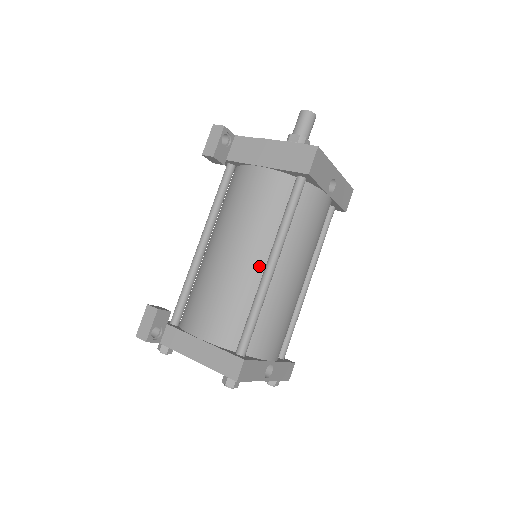
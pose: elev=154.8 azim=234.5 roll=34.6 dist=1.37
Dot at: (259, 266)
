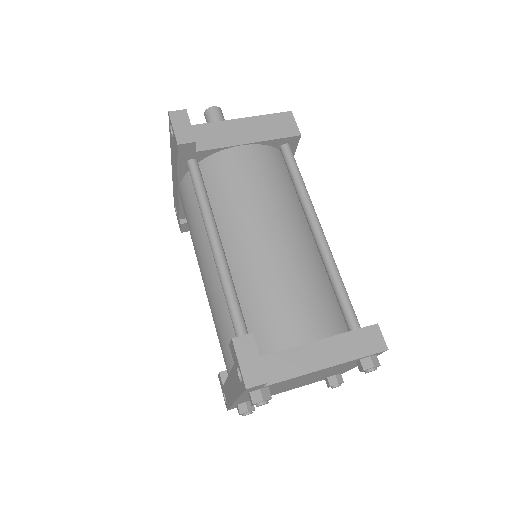
Dot at: (308, 238)
